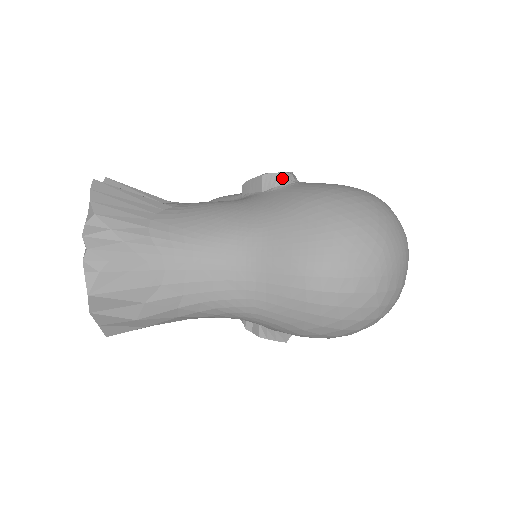
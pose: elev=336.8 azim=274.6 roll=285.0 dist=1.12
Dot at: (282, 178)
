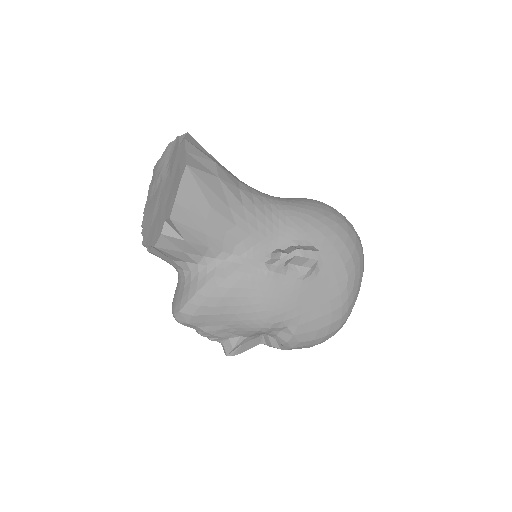
Dot at: occluded
